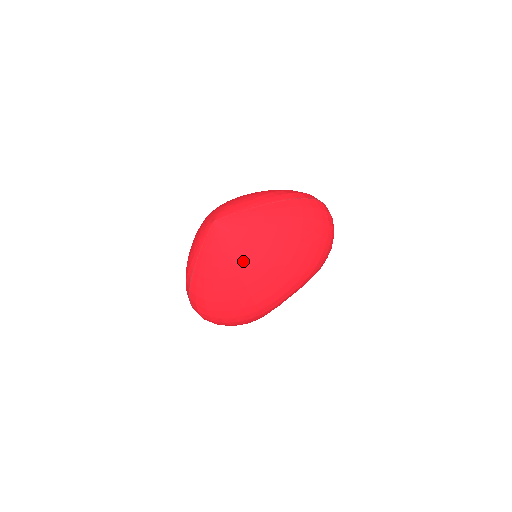
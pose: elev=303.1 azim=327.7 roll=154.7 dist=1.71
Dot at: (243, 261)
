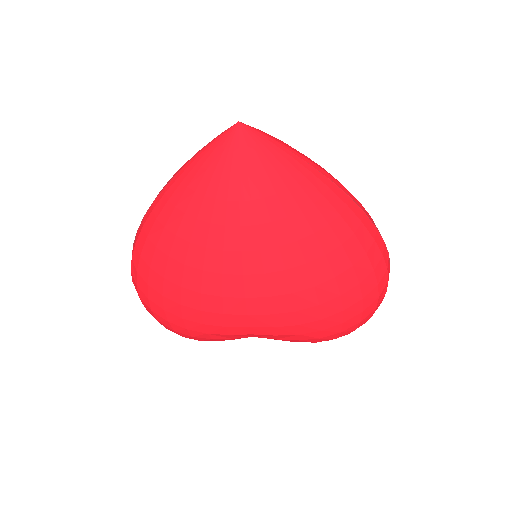
Dot at: (231, 205)
